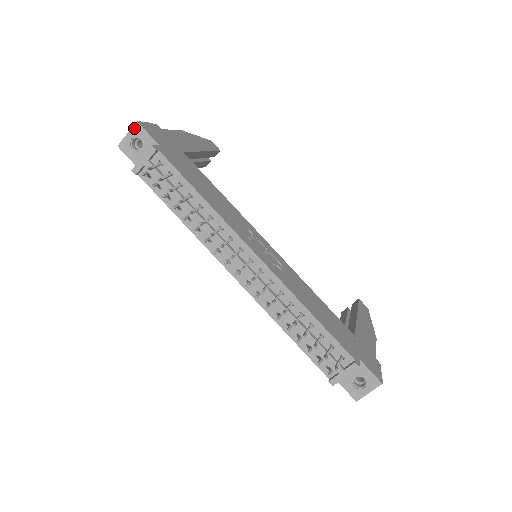
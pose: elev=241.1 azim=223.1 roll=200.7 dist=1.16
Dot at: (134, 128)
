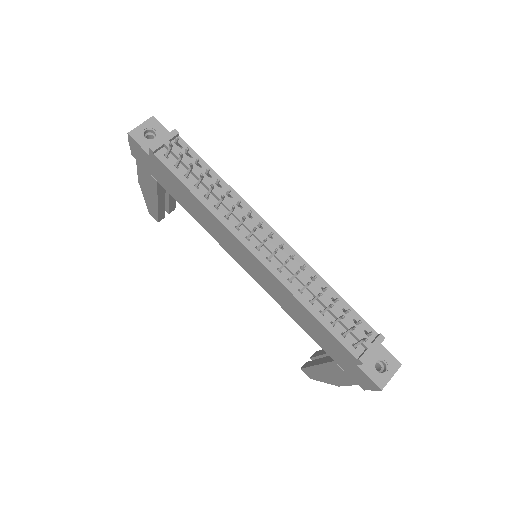
Dot at: (149, 121)
